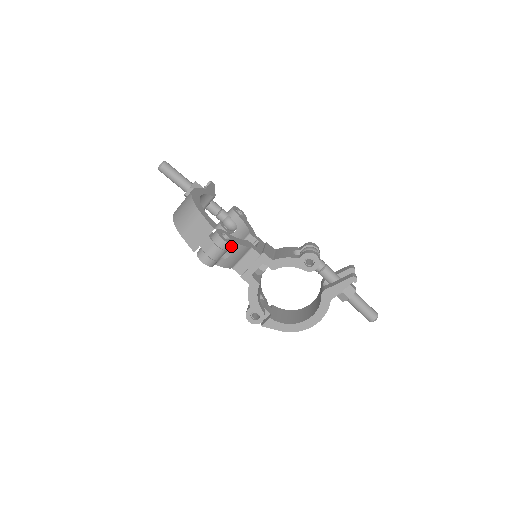
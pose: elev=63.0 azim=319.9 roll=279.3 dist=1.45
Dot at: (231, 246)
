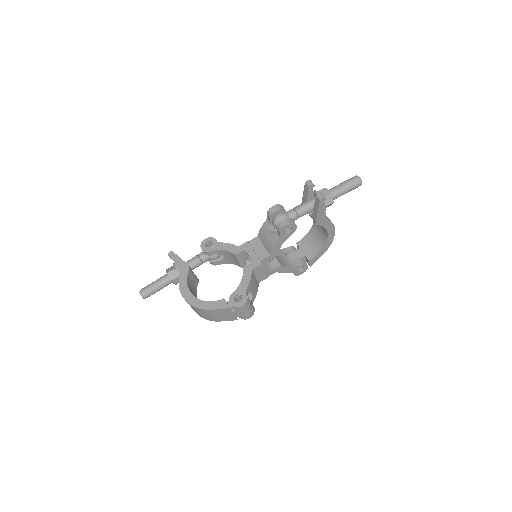
Dot at: (246, 293)
